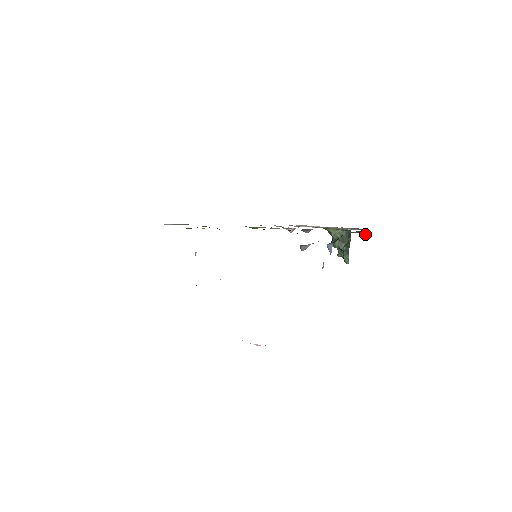
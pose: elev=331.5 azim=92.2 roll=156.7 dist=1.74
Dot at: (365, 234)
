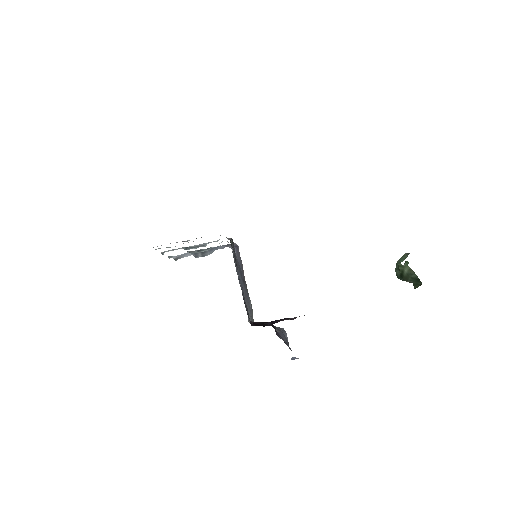
Dot at: occluded
